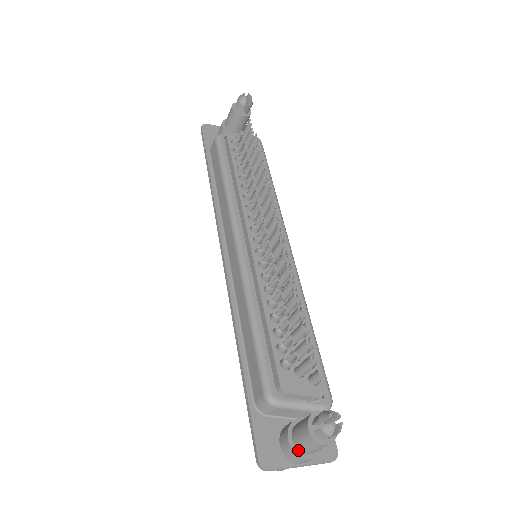
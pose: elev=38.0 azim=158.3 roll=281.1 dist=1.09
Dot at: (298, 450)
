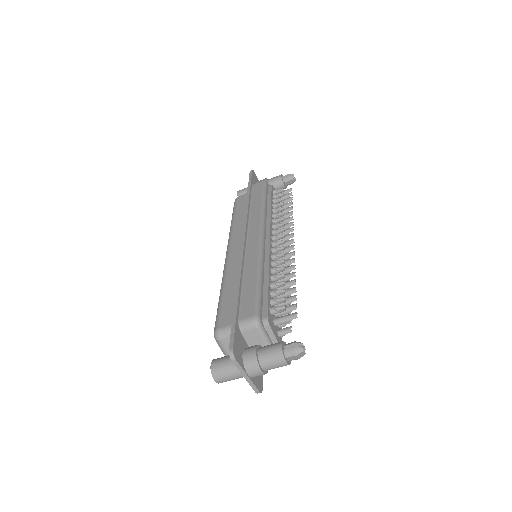
Dot at: (258, 360)
